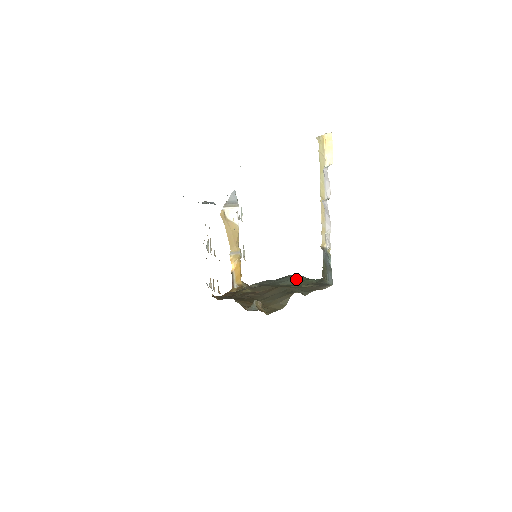
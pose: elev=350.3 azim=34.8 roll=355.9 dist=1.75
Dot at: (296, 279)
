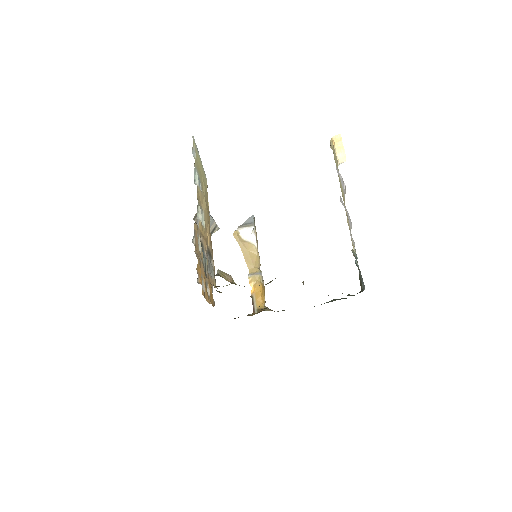
Dot at: occluded
